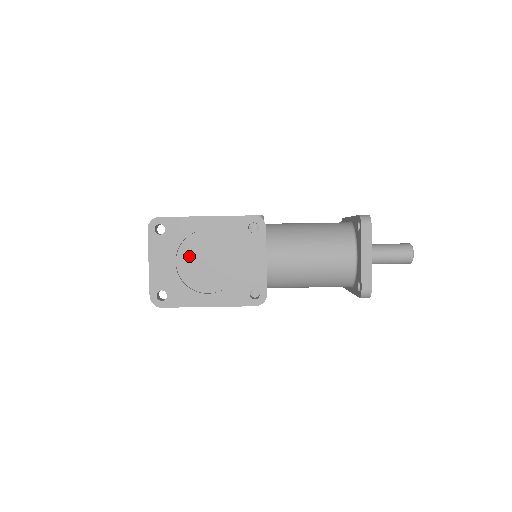
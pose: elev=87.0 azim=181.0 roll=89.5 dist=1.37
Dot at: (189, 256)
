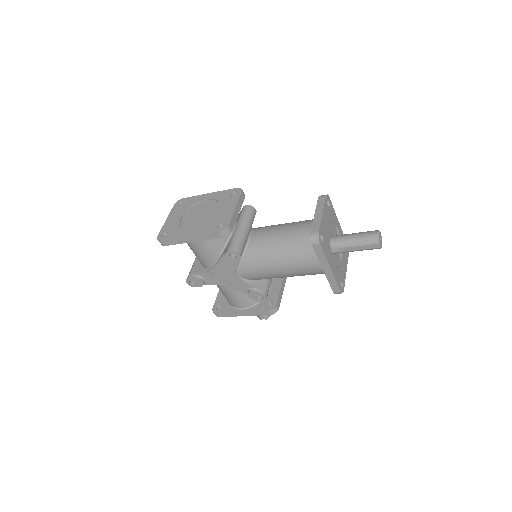
Dot at: (191, 214)
